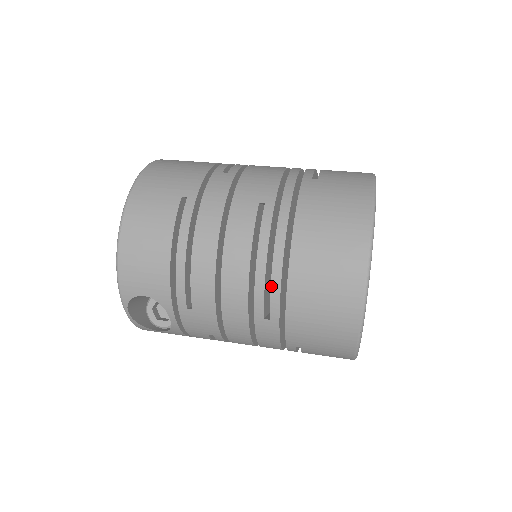
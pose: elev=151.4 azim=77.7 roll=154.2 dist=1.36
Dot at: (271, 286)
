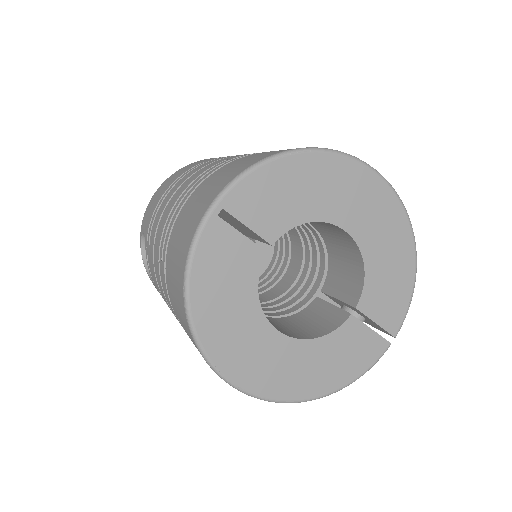
Dot at: (172, 220)
